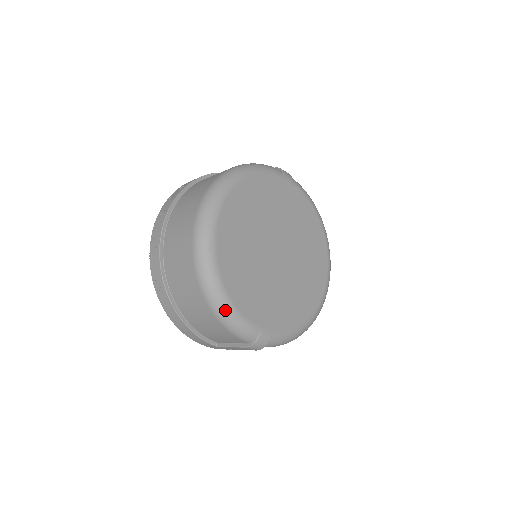
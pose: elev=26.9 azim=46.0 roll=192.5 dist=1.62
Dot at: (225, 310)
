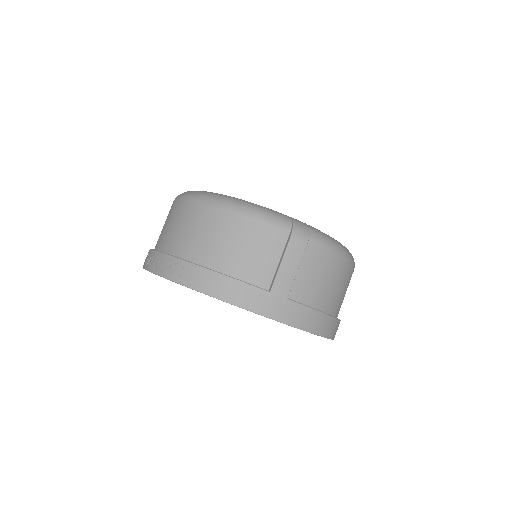
Dot at: (238, 201)
